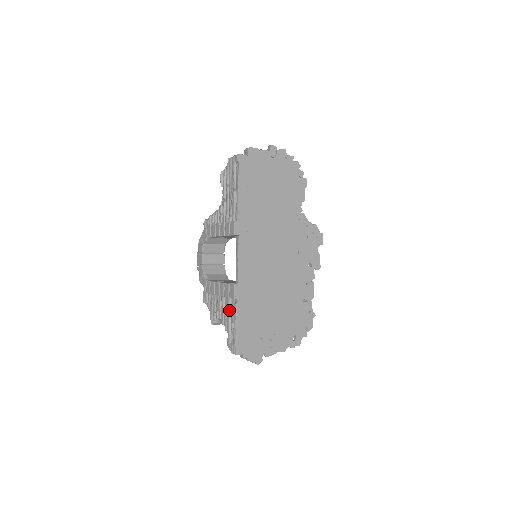
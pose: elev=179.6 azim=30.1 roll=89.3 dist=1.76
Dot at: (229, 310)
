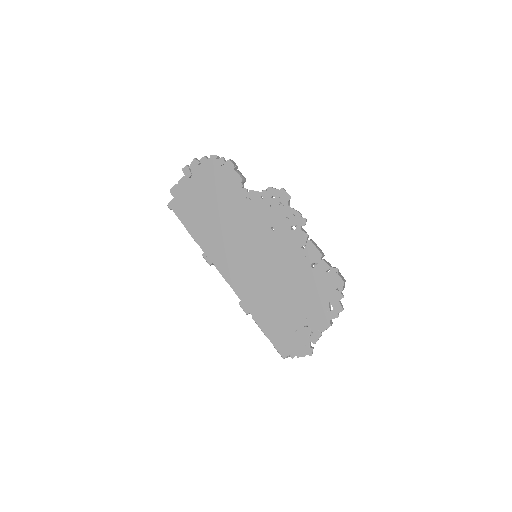
Dot at: occluded
